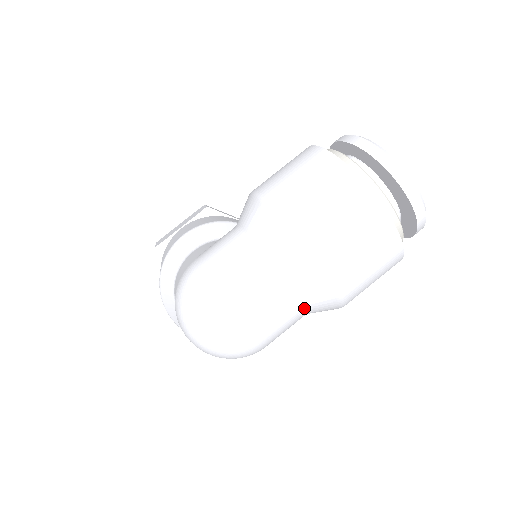
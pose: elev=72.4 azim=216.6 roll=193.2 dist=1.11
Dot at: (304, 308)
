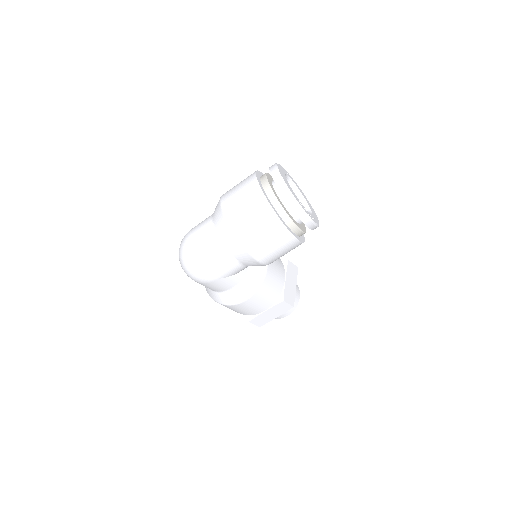
Dot at: (224, 245)
